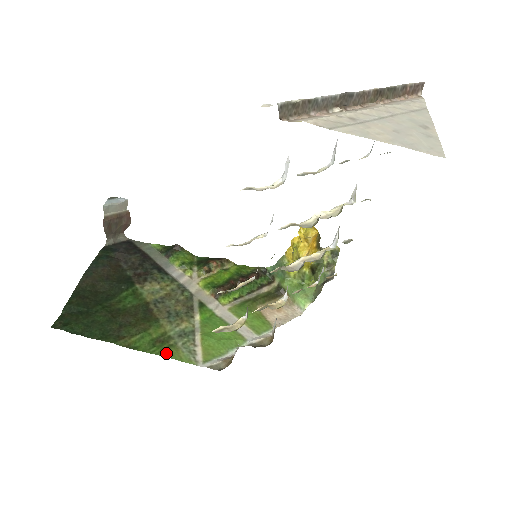
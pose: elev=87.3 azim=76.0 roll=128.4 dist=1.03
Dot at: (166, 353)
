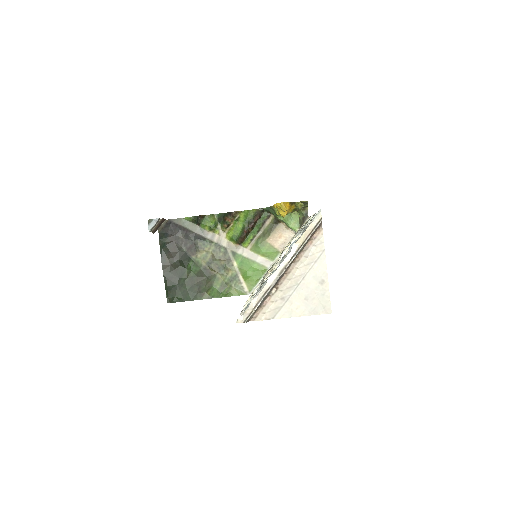
Dot at: (229, 294)
